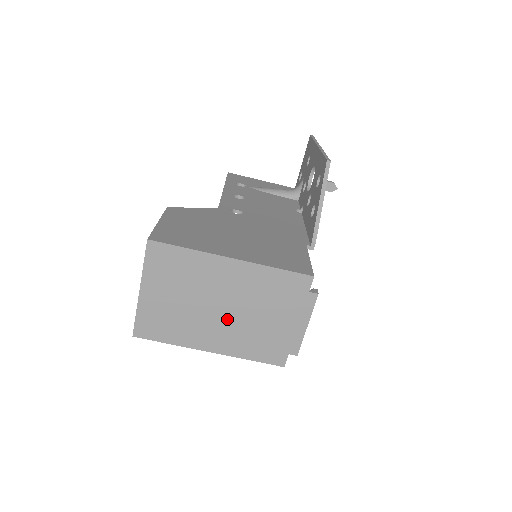
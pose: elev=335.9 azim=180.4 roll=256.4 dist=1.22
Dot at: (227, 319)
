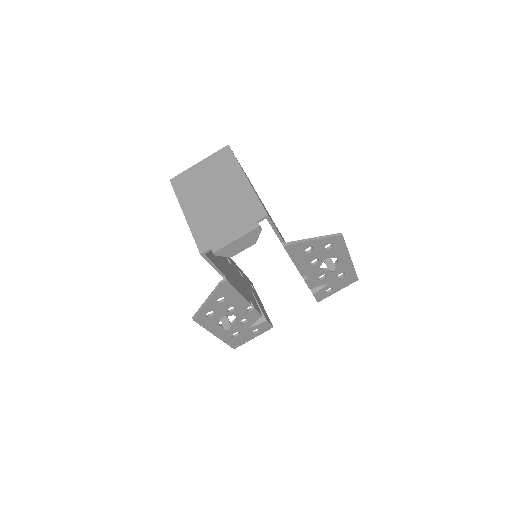
Dot at: (211, 204)
